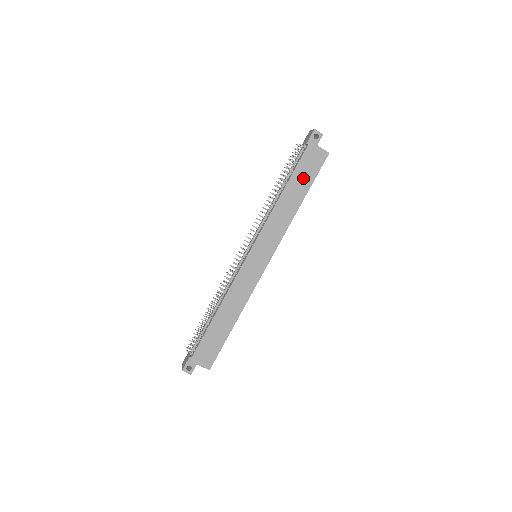
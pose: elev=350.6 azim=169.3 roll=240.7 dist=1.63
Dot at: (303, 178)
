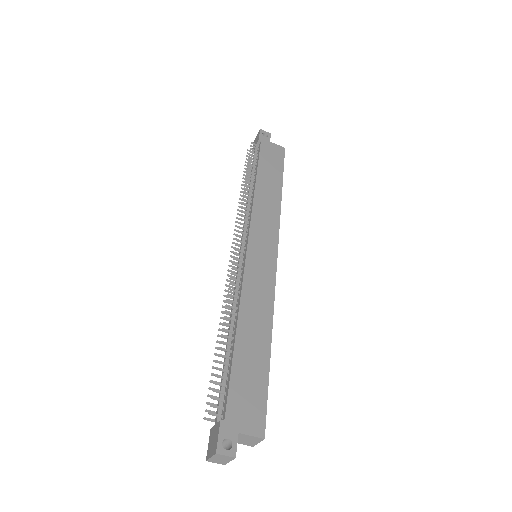
Dot at: (271, 168)
